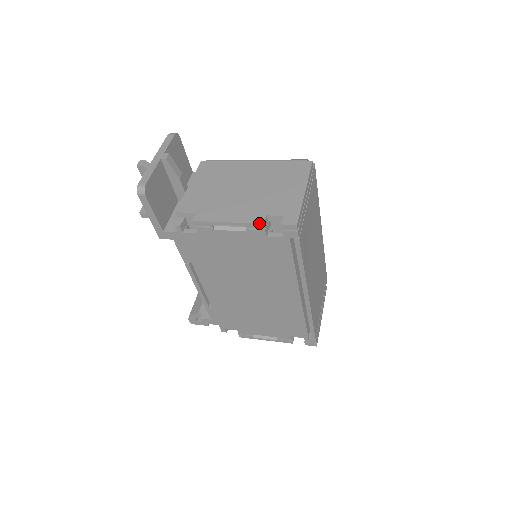
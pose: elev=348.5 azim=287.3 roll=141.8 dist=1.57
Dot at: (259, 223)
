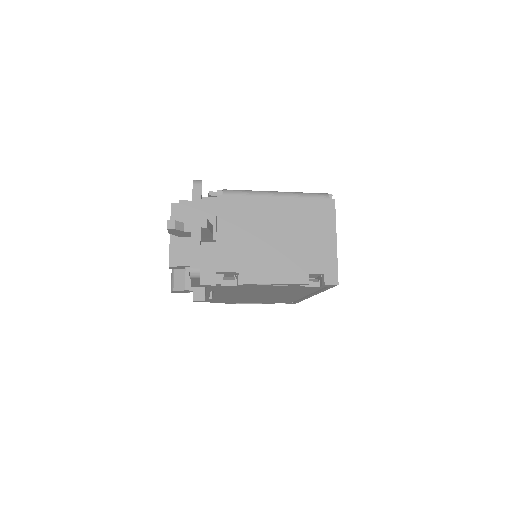
Dot at: (305, 284)
